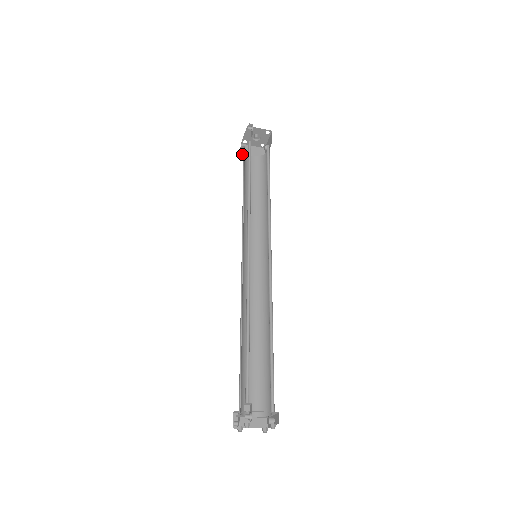
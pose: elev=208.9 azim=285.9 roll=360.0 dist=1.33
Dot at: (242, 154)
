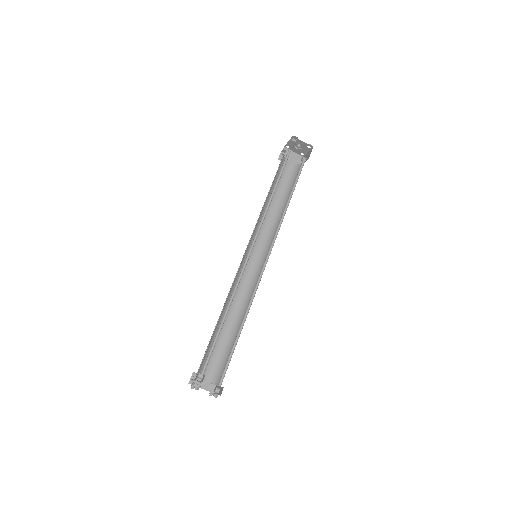
Dot at: occluded
